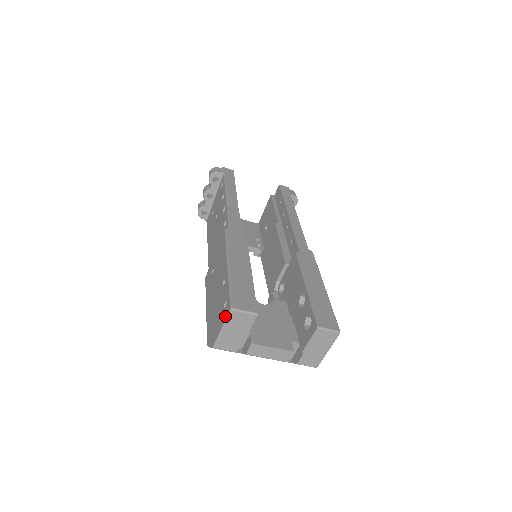
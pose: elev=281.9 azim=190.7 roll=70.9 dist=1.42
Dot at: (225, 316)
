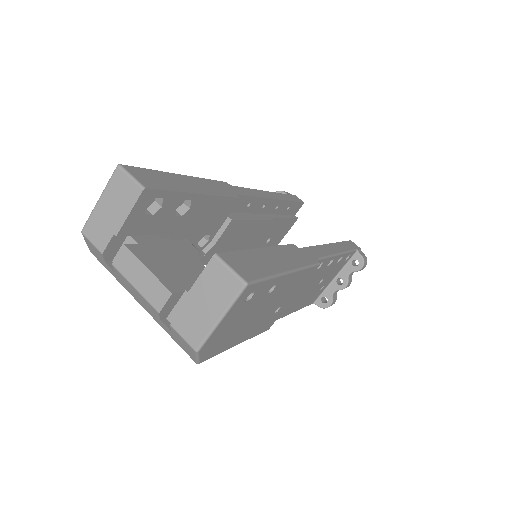
Dot at: (112, 182)
